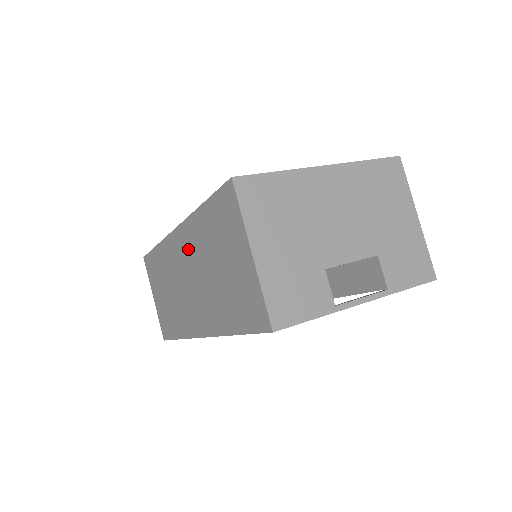
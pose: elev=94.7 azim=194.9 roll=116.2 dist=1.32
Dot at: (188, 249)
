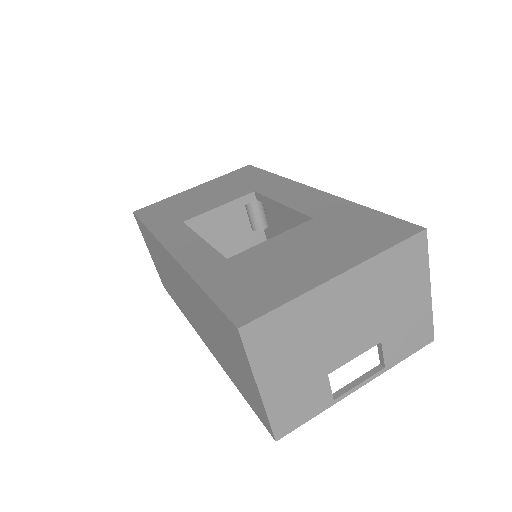
Dot at: (187, 287)
